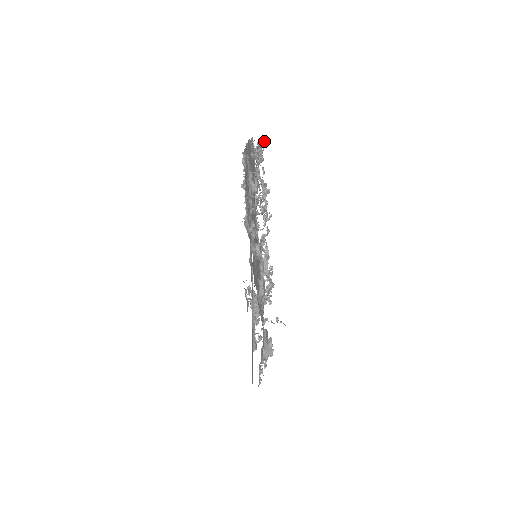
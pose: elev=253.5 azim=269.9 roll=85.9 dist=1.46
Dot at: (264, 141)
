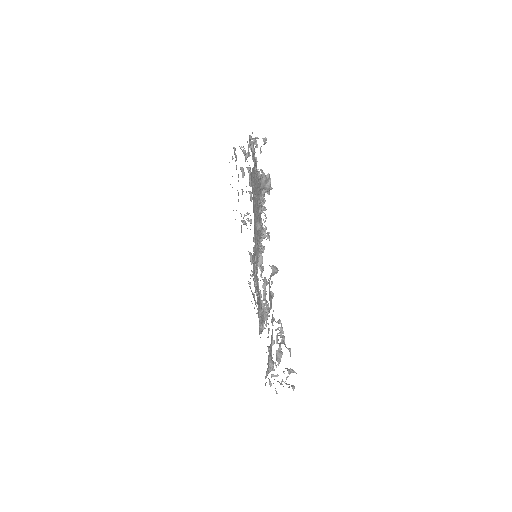
Dot at: occluded
